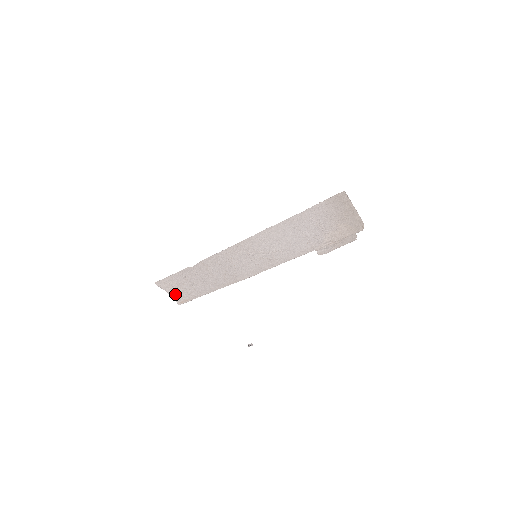
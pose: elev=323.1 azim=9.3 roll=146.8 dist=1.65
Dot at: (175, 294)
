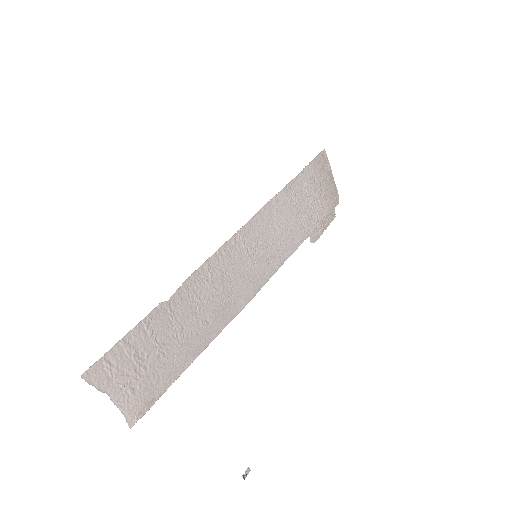
Dot at: (126, 395)
